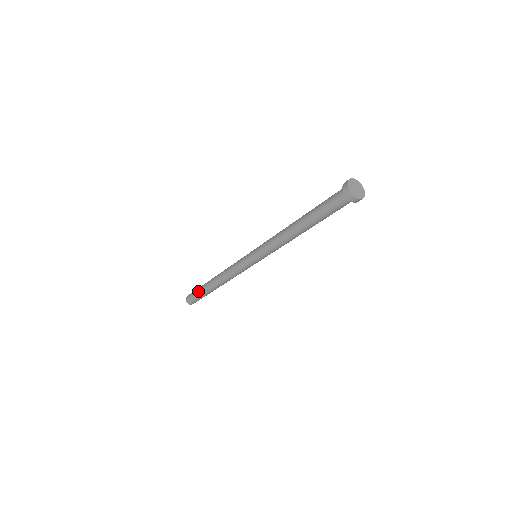
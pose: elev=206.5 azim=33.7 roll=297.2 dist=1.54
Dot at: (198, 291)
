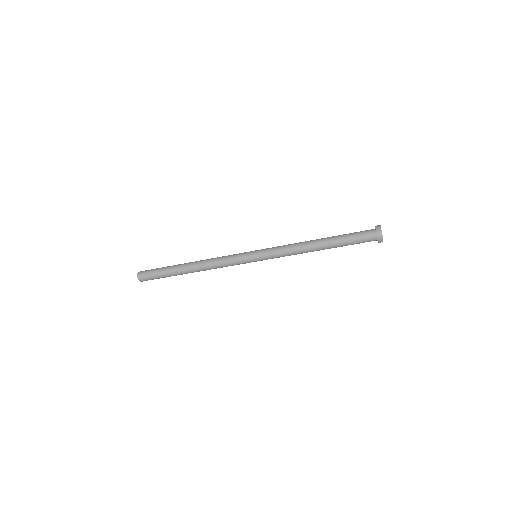
Dot at: (163, 270)
